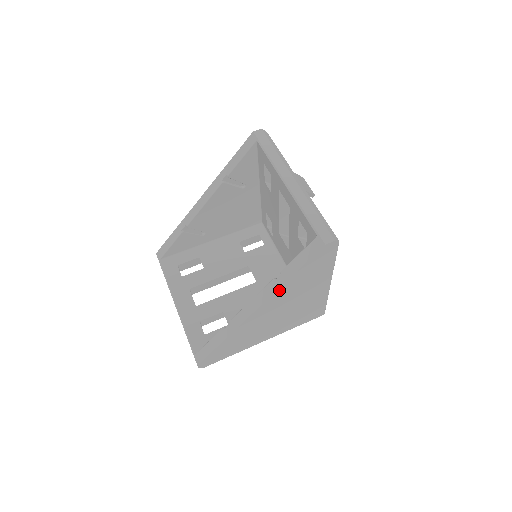
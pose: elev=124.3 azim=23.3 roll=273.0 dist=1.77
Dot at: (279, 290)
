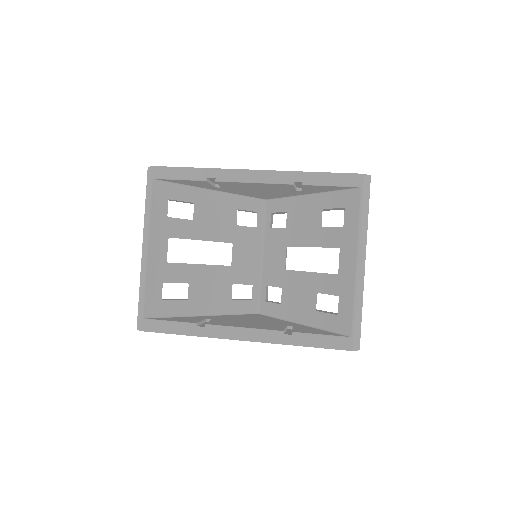
Dot at: (280, 343)
